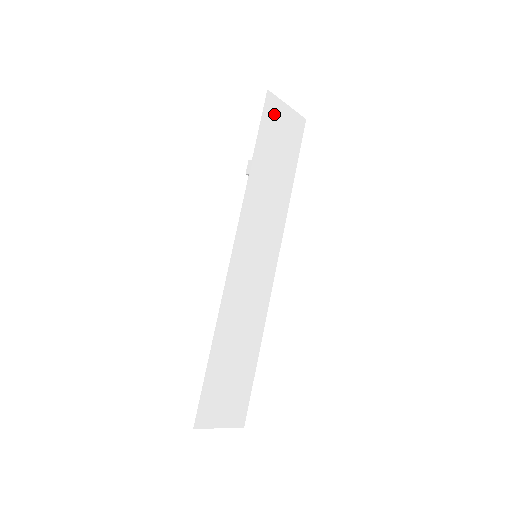
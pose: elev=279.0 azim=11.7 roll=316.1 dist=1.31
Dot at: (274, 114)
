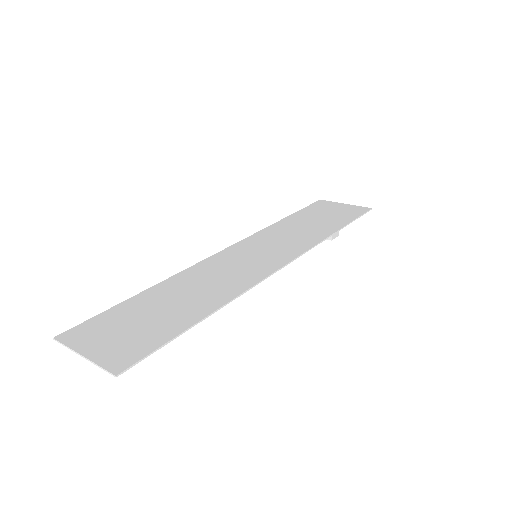
Dot at: (324, 206)
